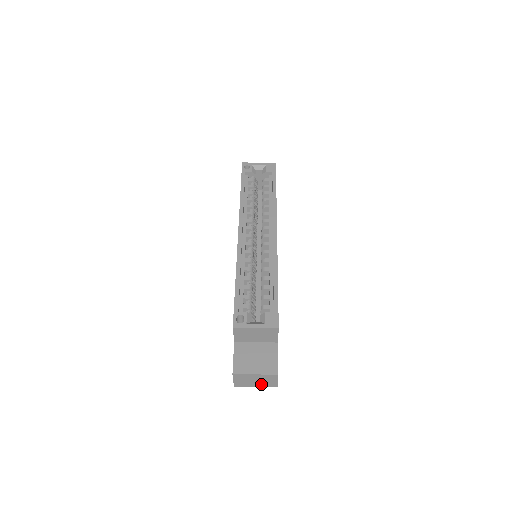
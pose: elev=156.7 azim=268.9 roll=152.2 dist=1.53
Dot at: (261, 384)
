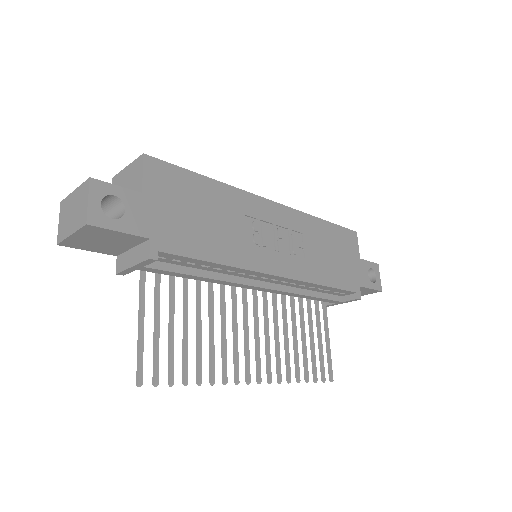
Dot at: (76, 223)
